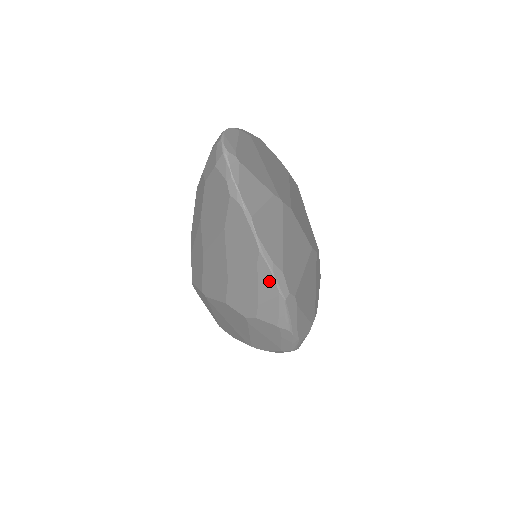
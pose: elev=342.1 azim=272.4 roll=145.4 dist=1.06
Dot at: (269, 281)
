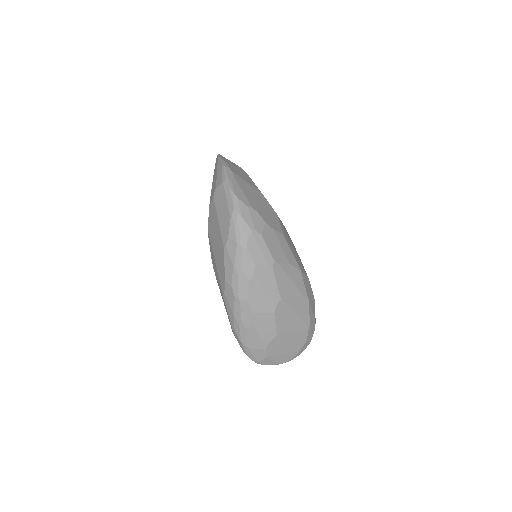
Dot at: (220, 165)
